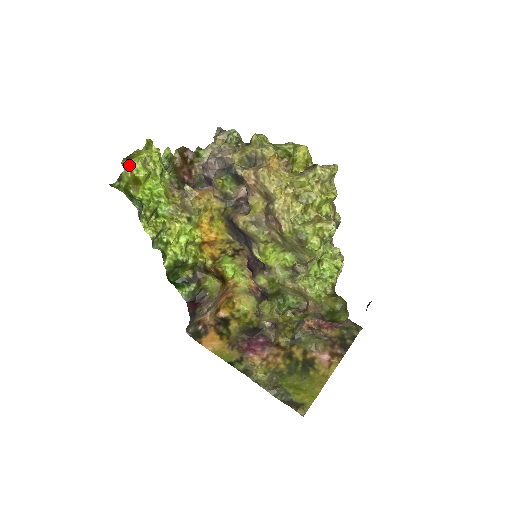
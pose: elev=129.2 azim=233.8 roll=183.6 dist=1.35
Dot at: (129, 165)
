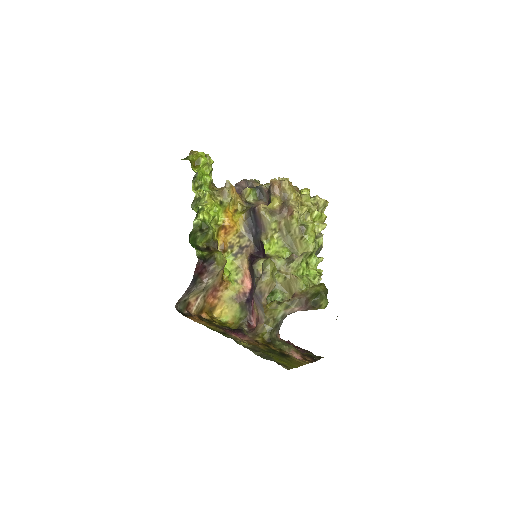
Dot at: (196, 153)
